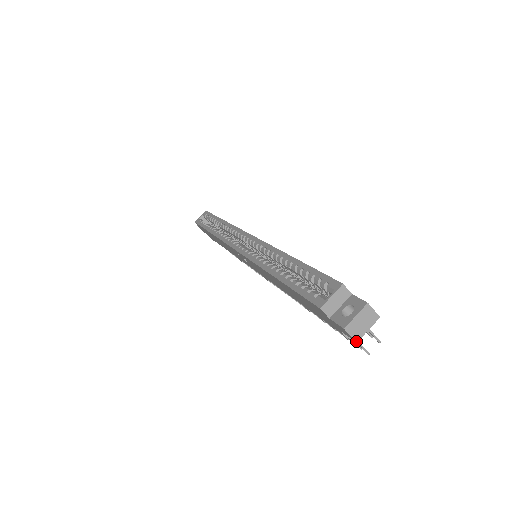
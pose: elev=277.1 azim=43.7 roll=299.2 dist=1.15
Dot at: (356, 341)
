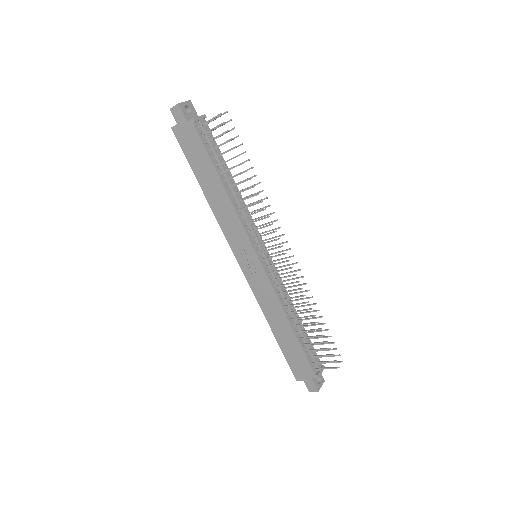
Dot at: (178, 104)
